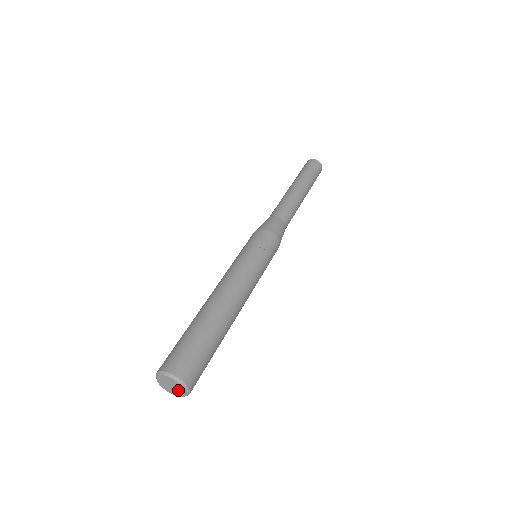
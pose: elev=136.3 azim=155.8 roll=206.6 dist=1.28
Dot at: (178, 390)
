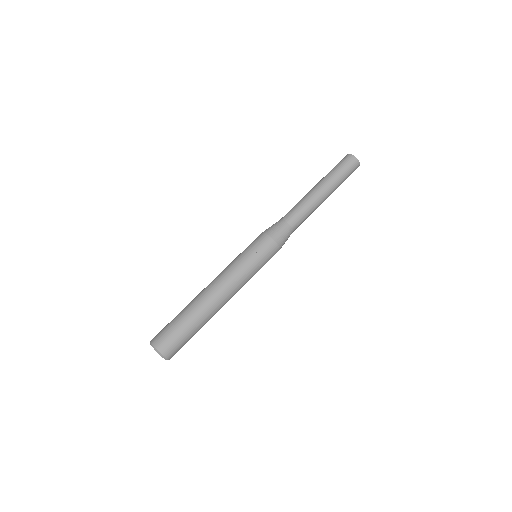
Dot at: occluded
